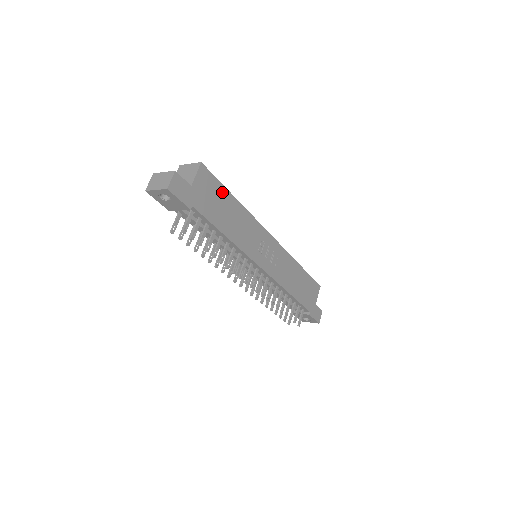
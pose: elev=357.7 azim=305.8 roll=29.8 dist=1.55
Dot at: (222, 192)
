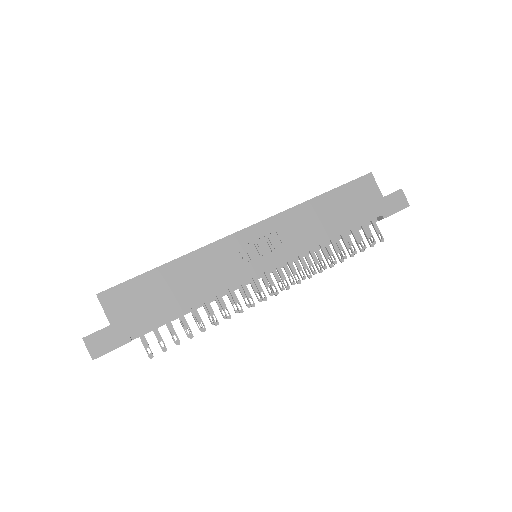
Dot at: (145, 282)
